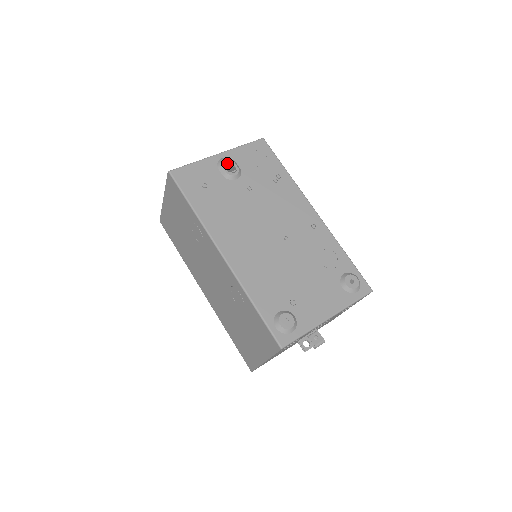
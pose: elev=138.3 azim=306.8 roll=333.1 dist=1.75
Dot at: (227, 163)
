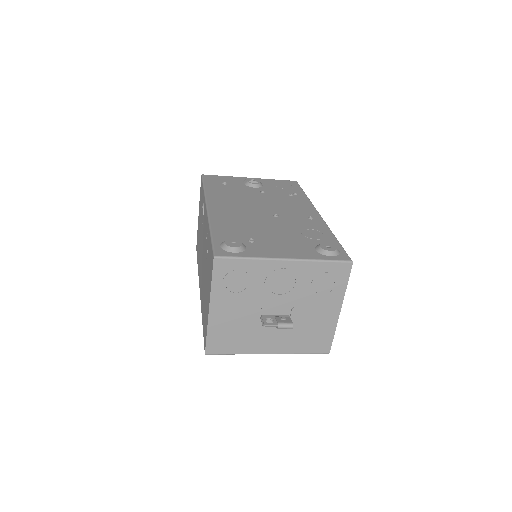
Dot at: occluded
